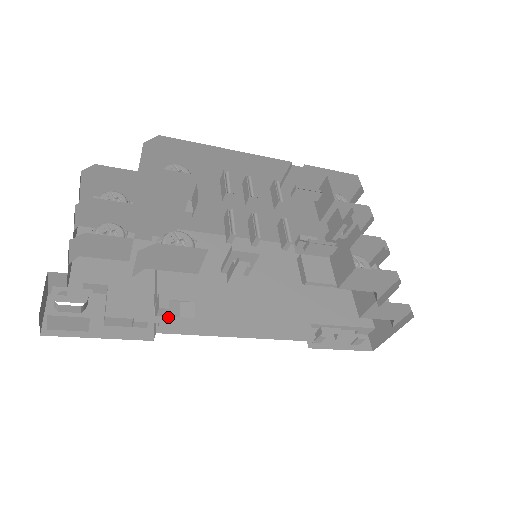
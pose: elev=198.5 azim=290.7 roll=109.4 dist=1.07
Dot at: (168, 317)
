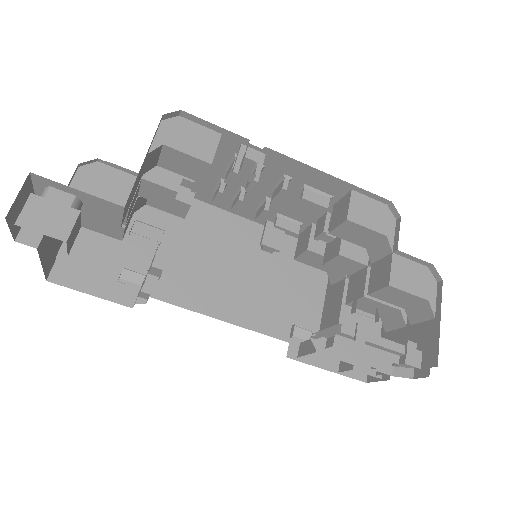
Dot at: occluded
